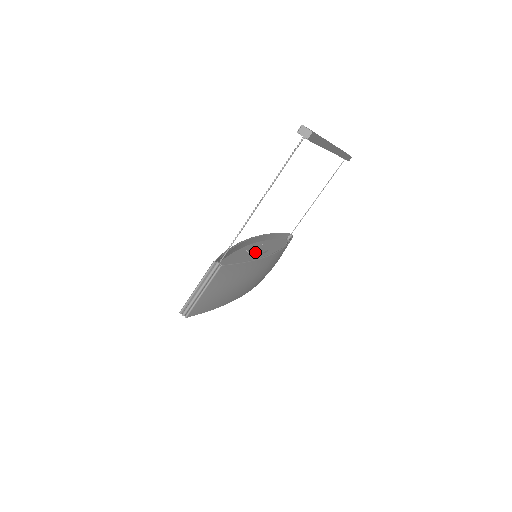
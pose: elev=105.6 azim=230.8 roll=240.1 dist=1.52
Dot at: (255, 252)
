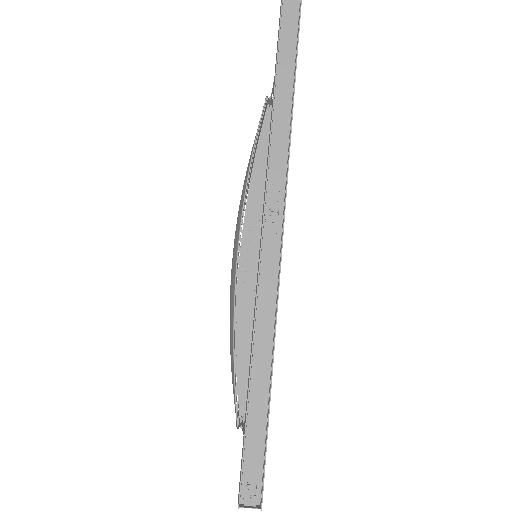
Dot at: (254, 273)
